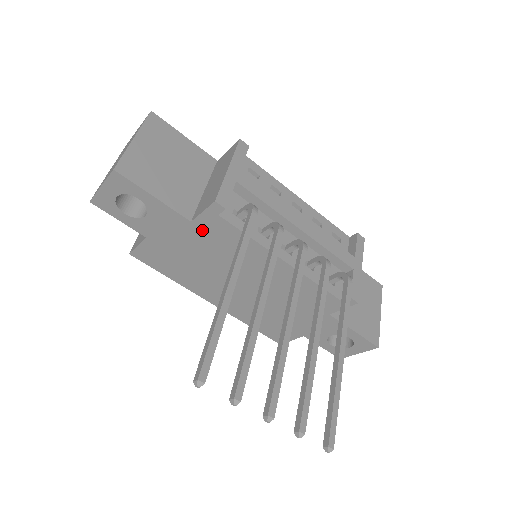
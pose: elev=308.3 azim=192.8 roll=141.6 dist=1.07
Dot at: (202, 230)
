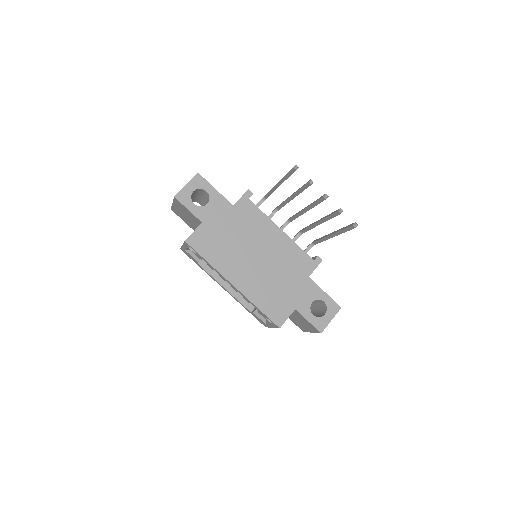
Dot at: (238, 211)
